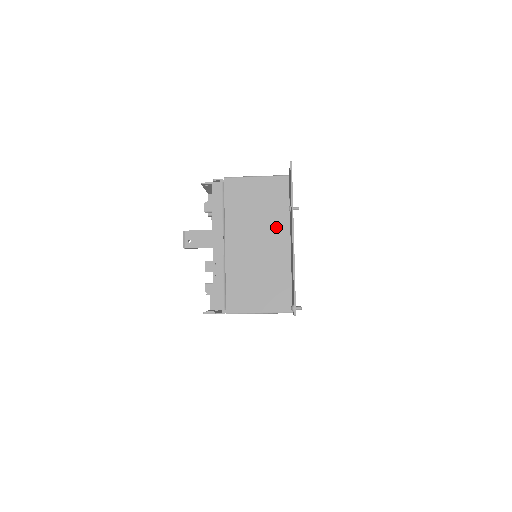
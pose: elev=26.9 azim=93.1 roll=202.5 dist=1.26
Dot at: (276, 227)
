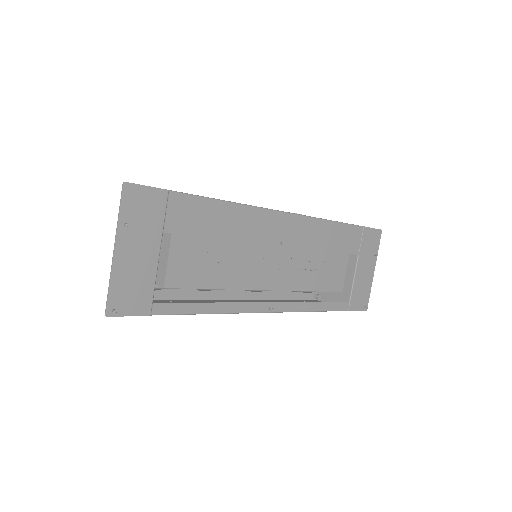
Dot at: occluded
